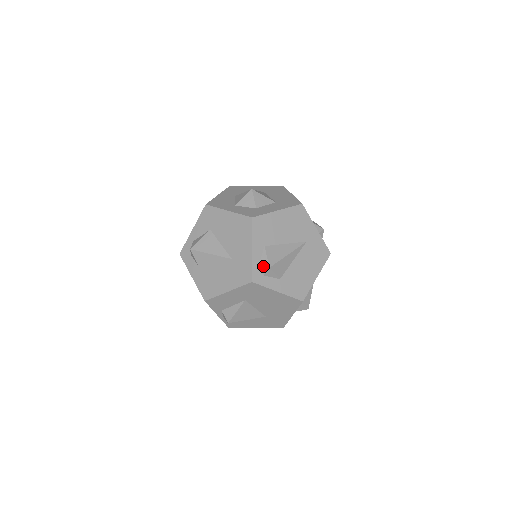
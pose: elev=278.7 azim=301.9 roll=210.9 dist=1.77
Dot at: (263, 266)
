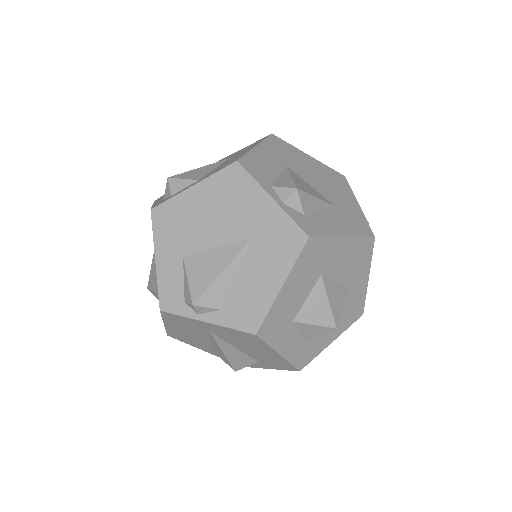
Dot at: occluded
